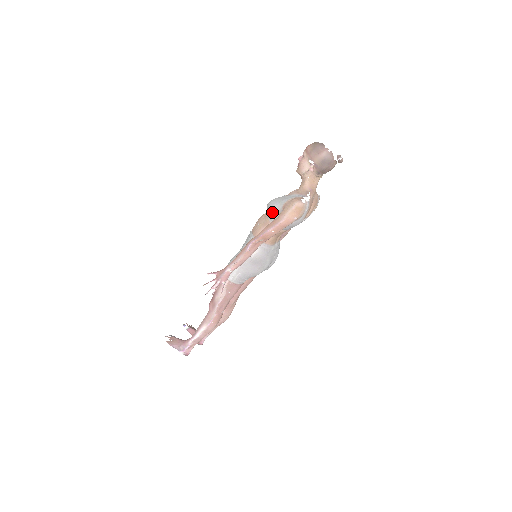
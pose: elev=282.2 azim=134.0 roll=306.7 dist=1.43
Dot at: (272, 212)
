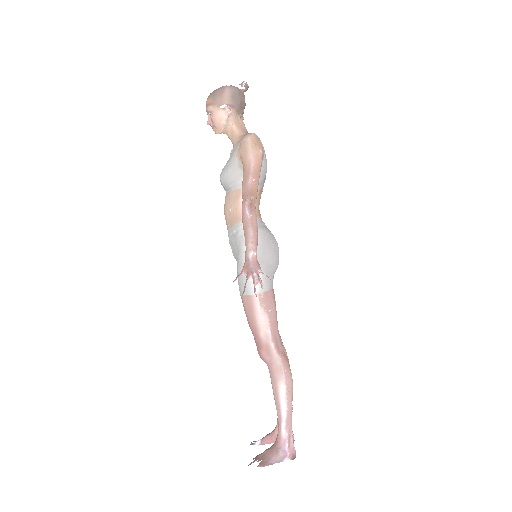
Dot at: (233, 176)
